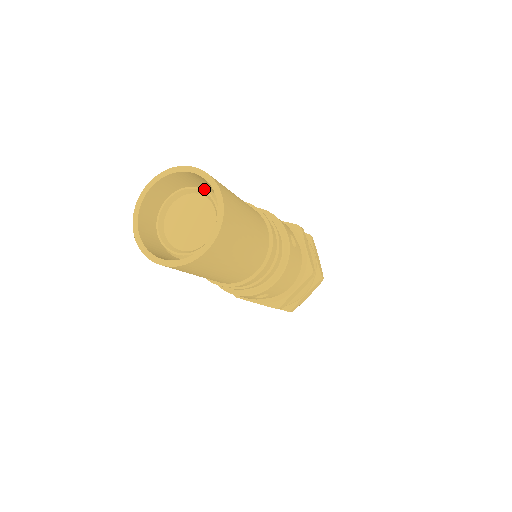
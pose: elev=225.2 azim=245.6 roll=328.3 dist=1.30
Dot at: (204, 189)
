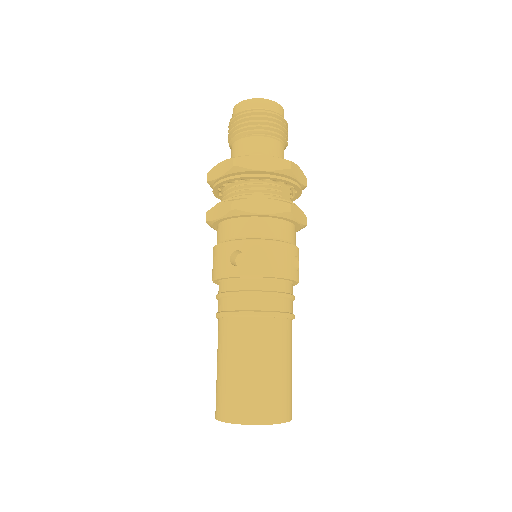
Dot at: occluded
